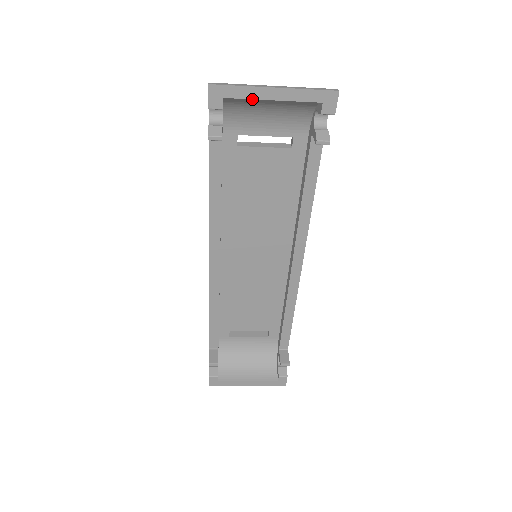
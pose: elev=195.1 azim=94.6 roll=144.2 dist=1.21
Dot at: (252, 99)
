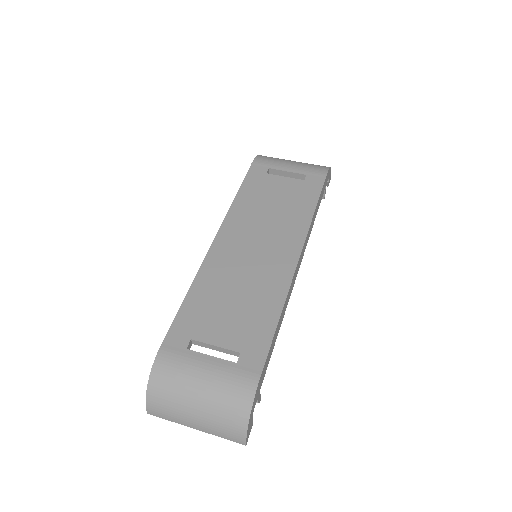
Dot at: occluded
